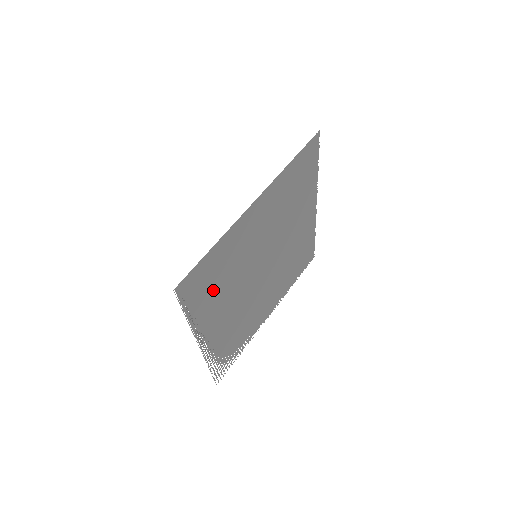
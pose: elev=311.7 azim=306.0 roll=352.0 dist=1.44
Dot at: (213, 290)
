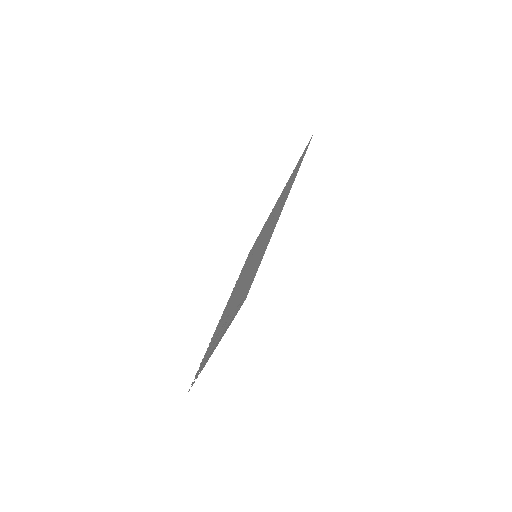
Dot at: (240, 296)
